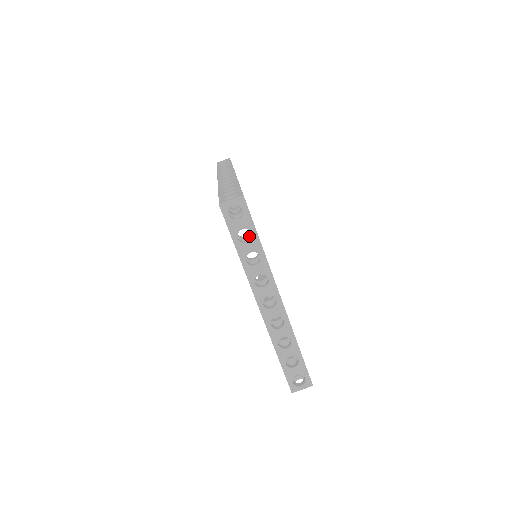
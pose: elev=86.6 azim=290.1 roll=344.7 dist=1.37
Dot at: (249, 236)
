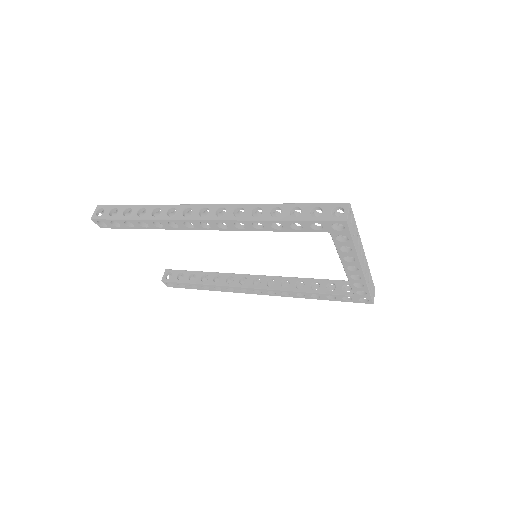
Dot at: occluded
